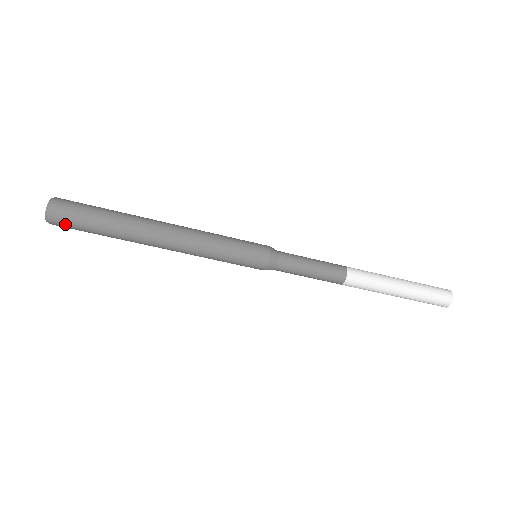
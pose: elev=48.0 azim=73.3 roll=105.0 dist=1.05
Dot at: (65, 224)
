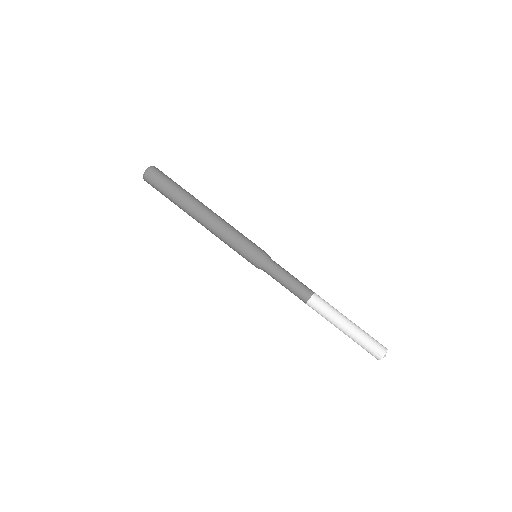
Dot at: (158, 174)
